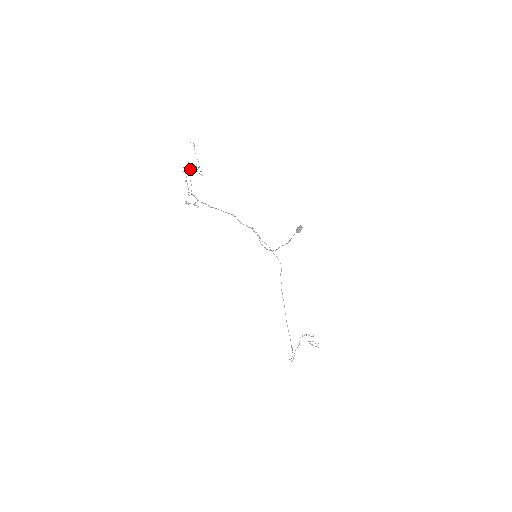
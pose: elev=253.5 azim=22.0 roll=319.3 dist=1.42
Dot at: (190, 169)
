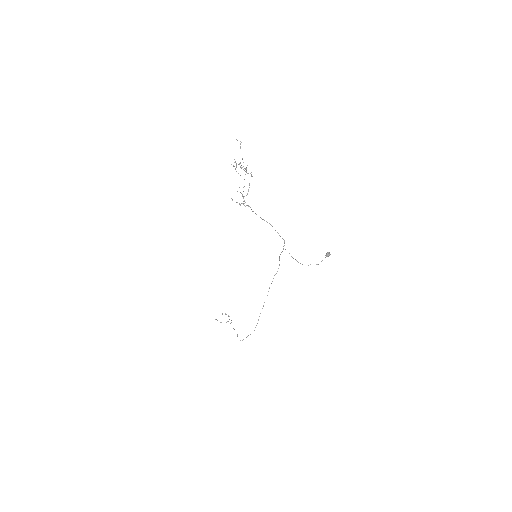
Dot at: (246, 171)
